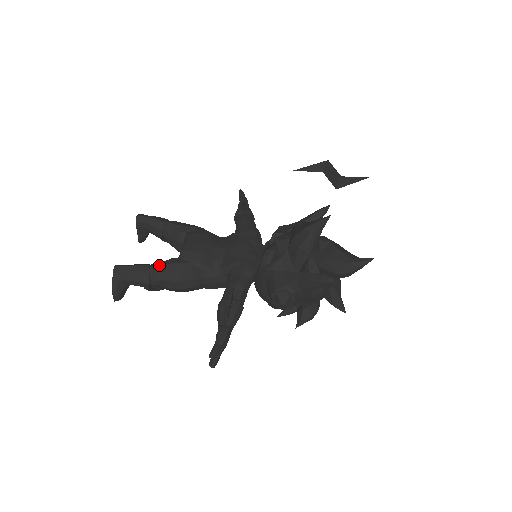
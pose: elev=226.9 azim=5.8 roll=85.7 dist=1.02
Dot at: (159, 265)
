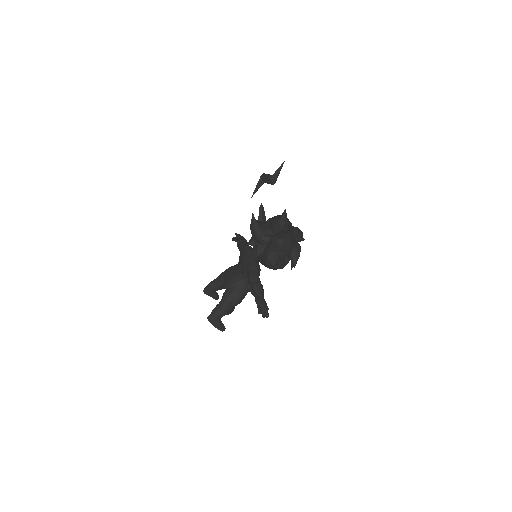
Dot at: (221, 301)
